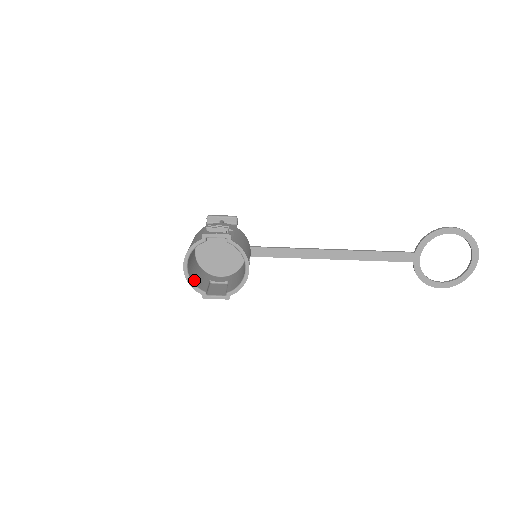
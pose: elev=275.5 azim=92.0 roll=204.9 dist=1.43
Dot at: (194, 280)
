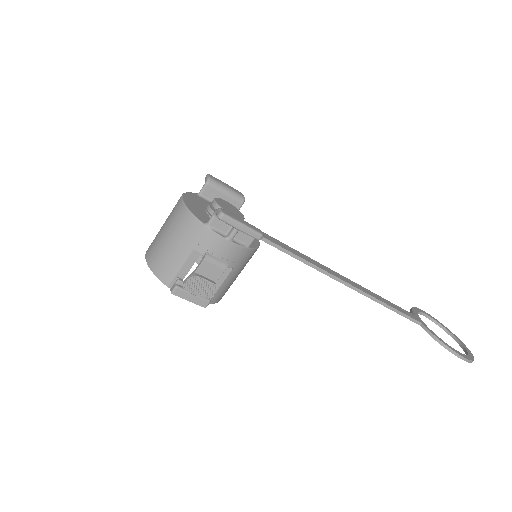
Dot at: occluded
